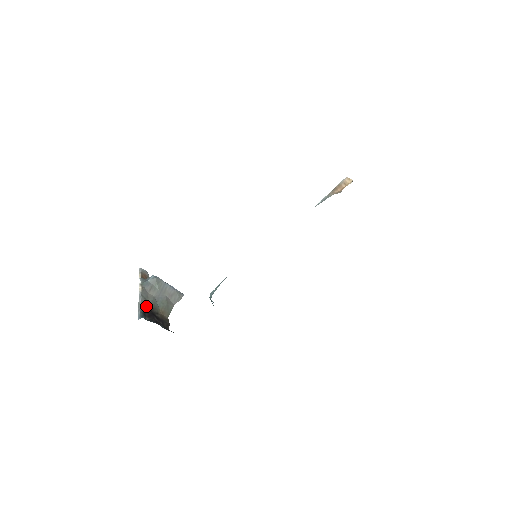
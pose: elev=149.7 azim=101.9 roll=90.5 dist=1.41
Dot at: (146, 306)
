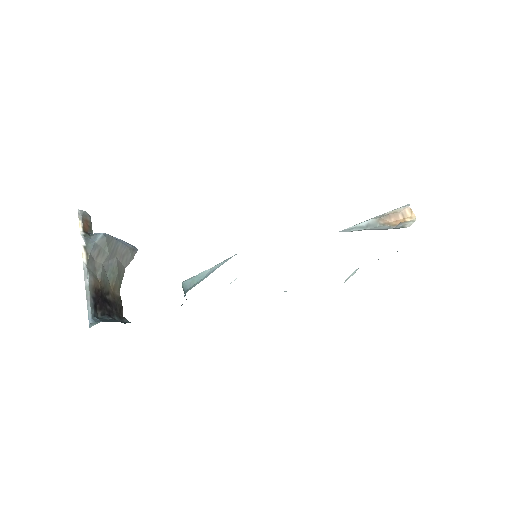
Dot at: (95, 289)
